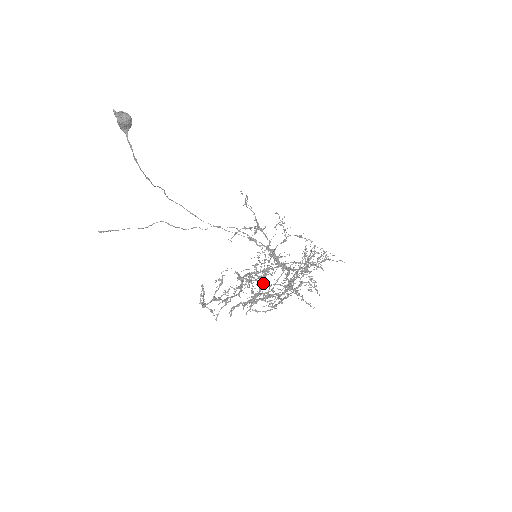
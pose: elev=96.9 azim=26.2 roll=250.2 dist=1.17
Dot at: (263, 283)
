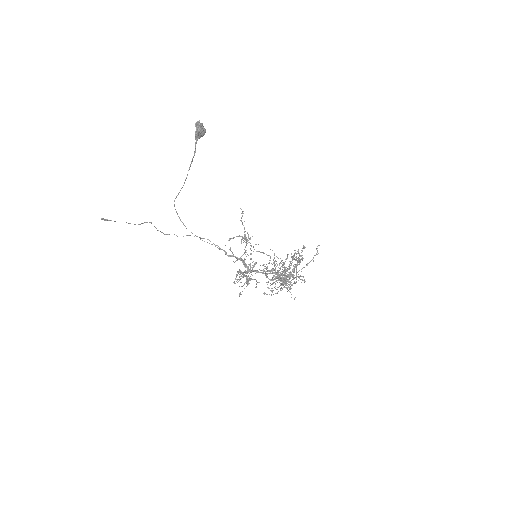
Dot at: (275, 272)
